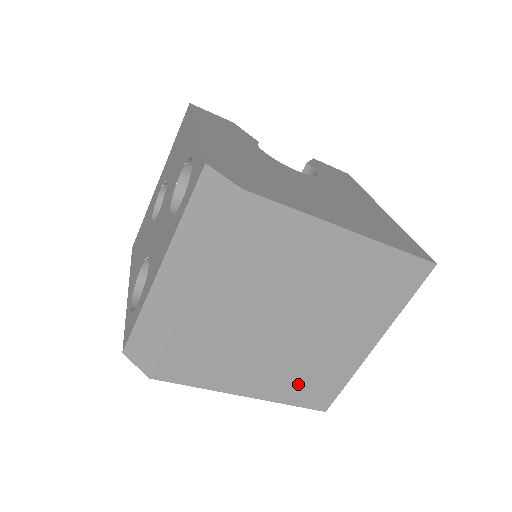
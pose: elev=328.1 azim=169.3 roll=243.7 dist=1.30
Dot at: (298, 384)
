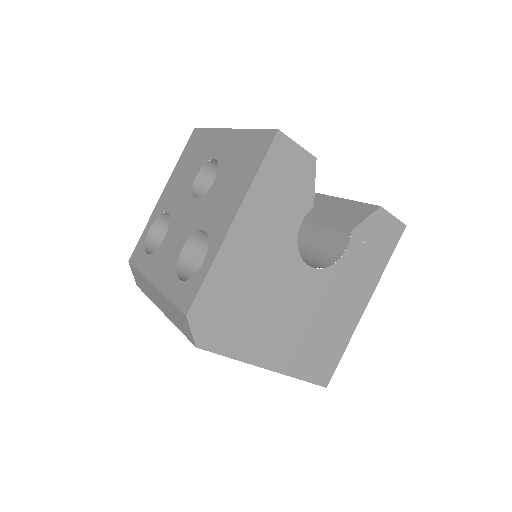
Dot at: occluded
